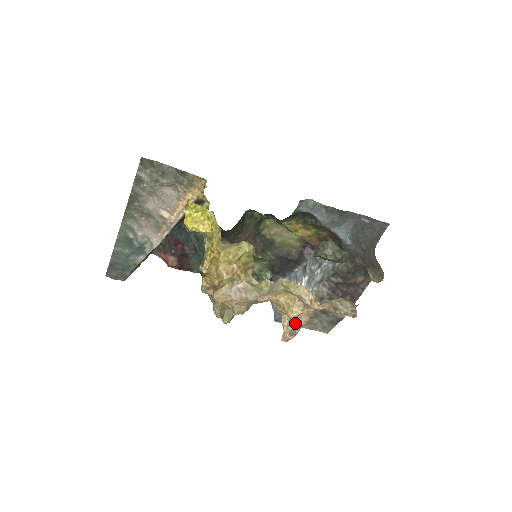
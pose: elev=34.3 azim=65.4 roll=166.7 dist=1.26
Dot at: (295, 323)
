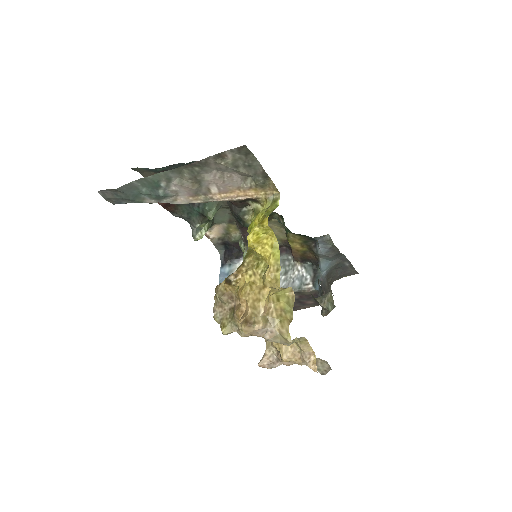
Dot at: (279, 360)
